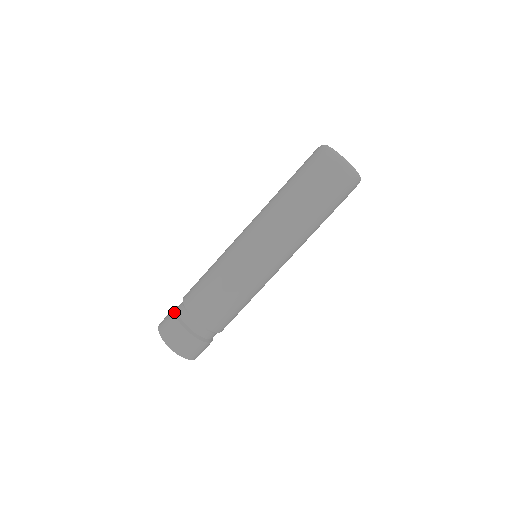
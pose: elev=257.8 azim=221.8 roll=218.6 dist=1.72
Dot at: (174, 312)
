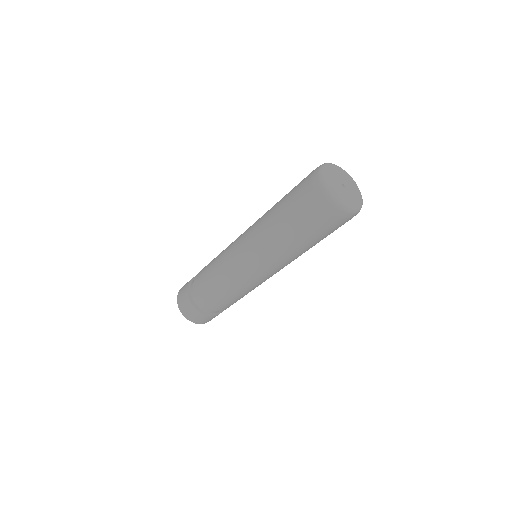
Dot at: (198, 311)
